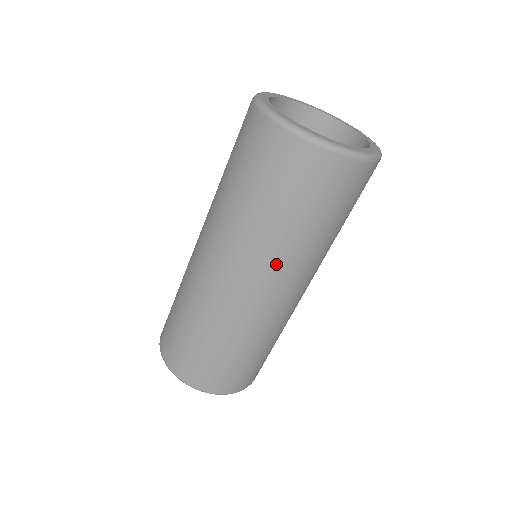
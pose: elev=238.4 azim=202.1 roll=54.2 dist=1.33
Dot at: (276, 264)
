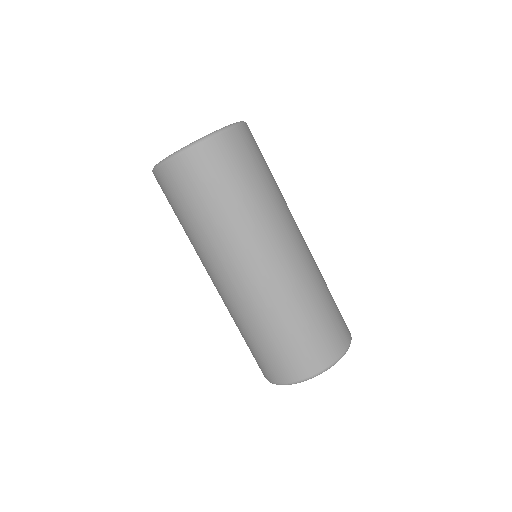
Dot at: (276, 221)
